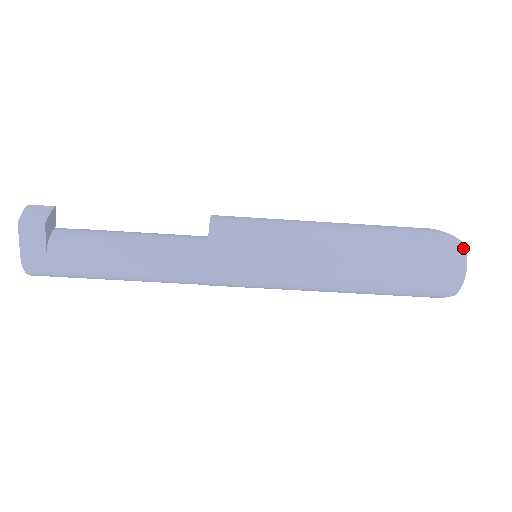
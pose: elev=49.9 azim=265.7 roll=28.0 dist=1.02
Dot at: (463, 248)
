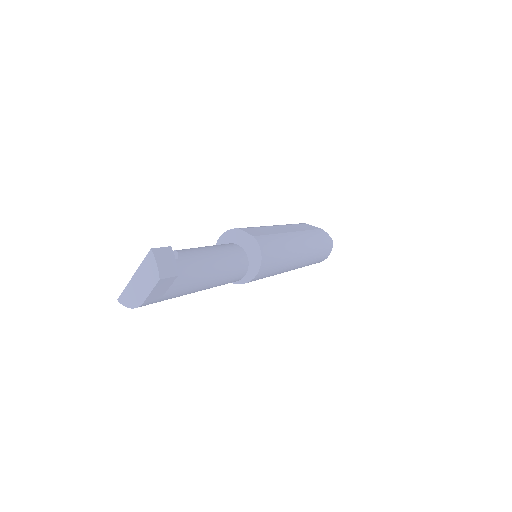
Dot at: occluded
